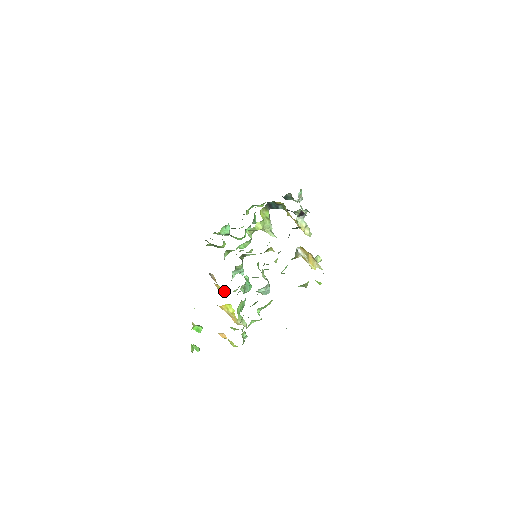
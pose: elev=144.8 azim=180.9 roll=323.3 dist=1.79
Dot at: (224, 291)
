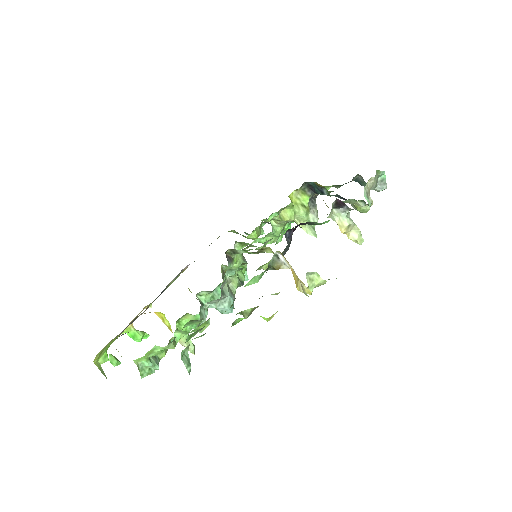
Dot at: occluded
